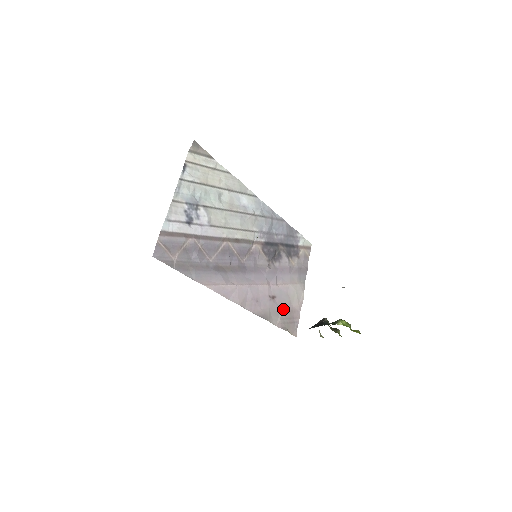
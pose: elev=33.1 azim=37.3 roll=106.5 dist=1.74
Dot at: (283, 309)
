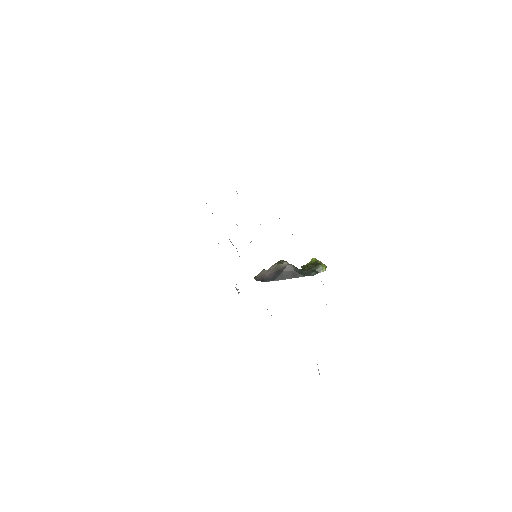
Dot at: occluded
